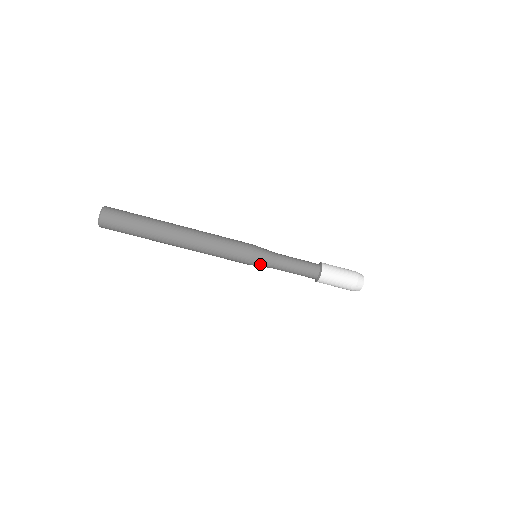
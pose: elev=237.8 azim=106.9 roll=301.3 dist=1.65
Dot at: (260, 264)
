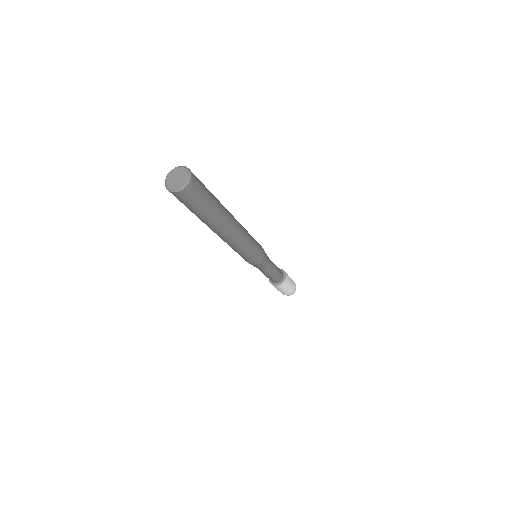
Dot at: occluded
